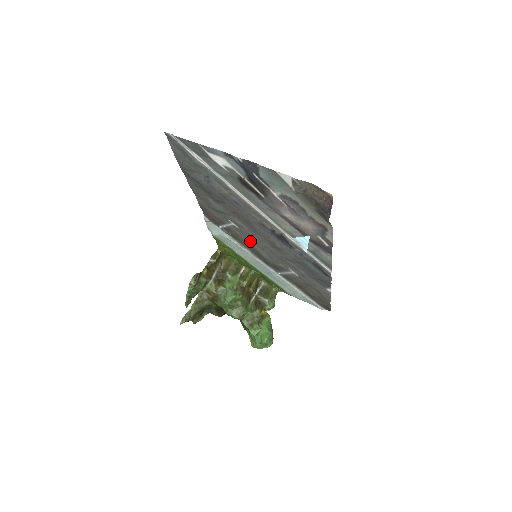
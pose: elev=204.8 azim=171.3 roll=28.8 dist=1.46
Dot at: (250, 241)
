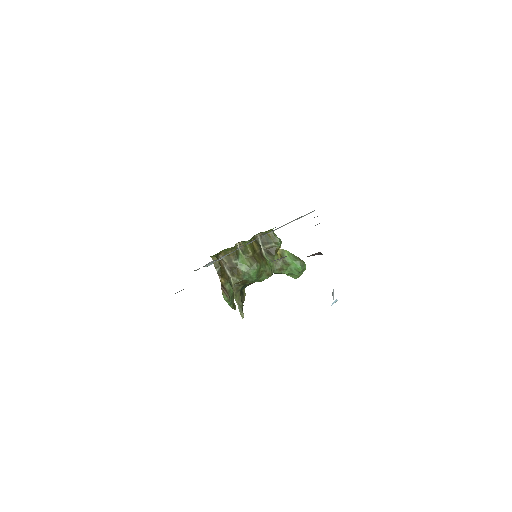
Dot at: occluded
